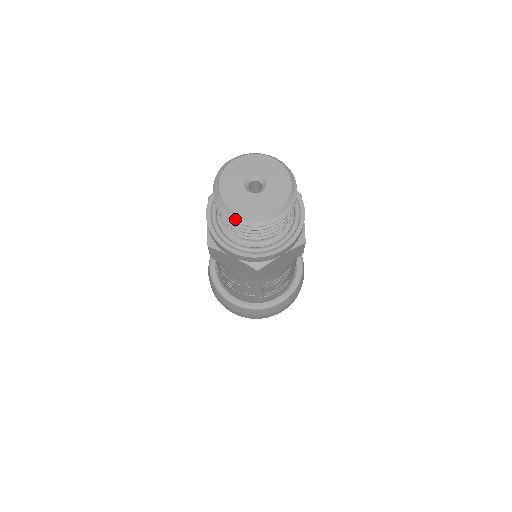
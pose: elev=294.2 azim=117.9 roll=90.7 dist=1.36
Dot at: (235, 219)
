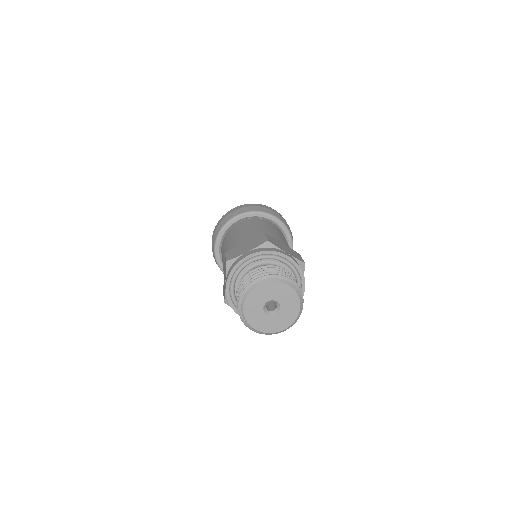
Dot at: occluded
